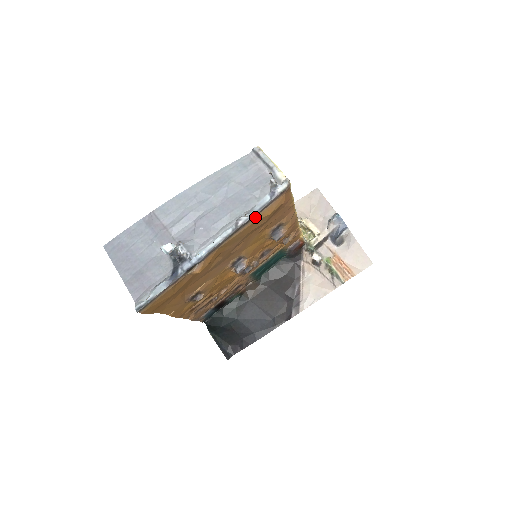
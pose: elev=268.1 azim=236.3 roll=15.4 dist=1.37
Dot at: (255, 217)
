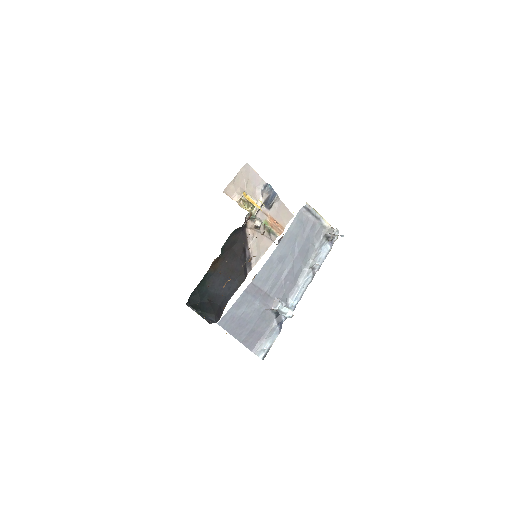
Dot at: (319, 261)
